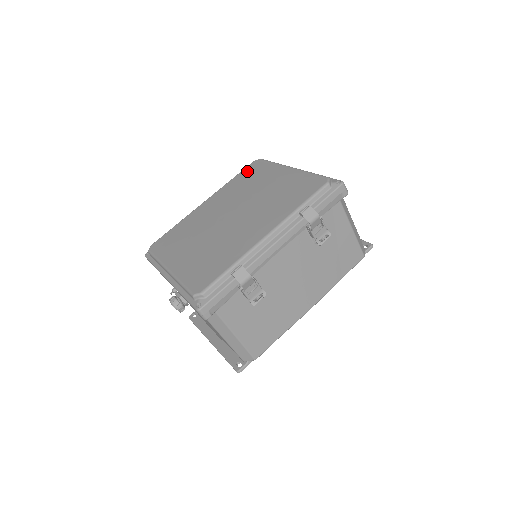
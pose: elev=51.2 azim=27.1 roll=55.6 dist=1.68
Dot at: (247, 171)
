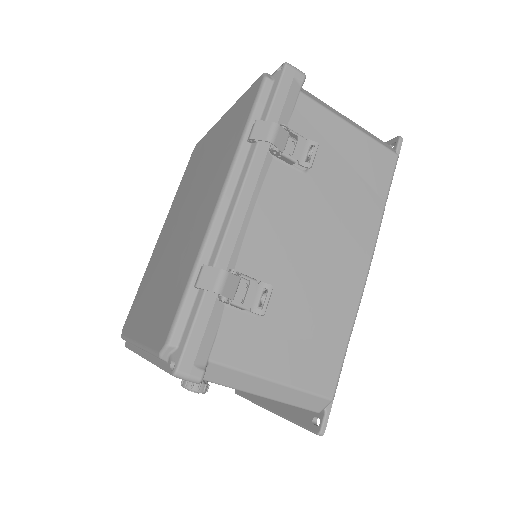
Dot at: (188, 166)
